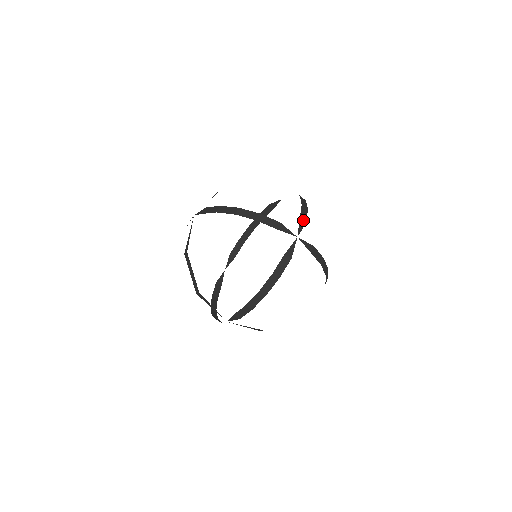
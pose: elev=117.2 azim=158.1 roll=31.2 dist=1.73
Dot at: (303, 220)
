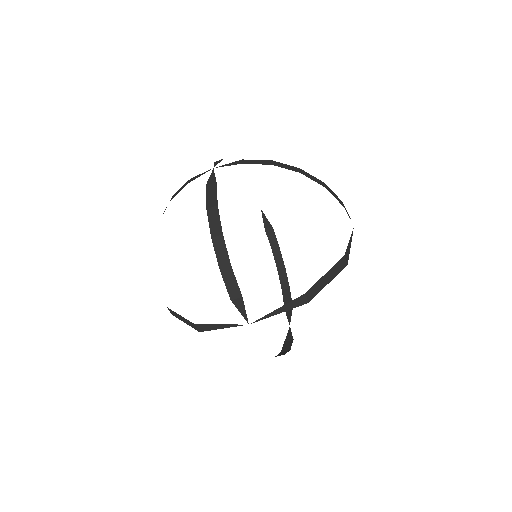
Dot at: (219, 161)
